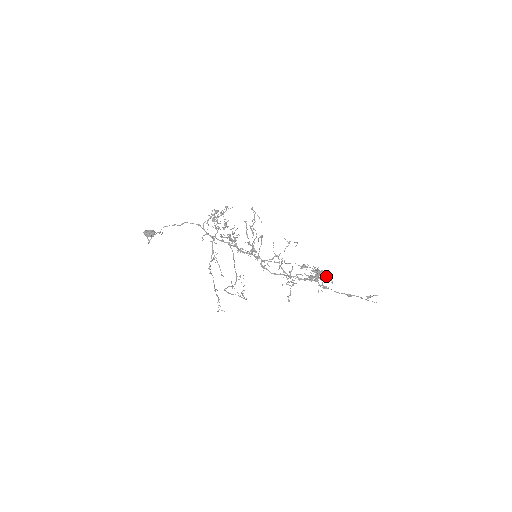
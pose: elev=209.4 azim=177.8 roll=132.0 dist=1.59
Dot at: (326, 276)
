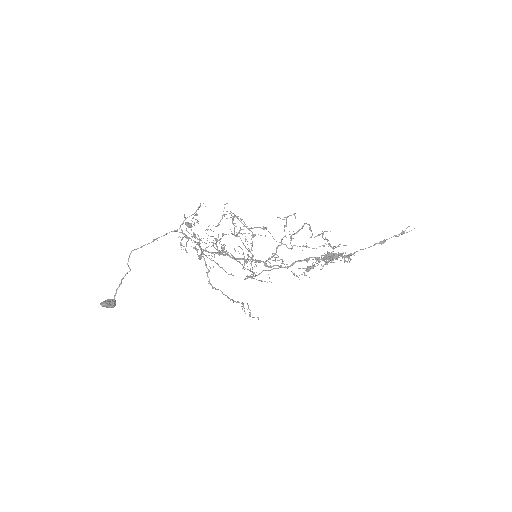
Dot at: occluded
